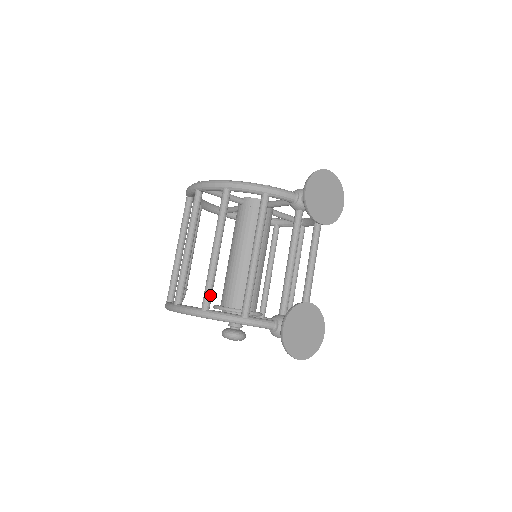
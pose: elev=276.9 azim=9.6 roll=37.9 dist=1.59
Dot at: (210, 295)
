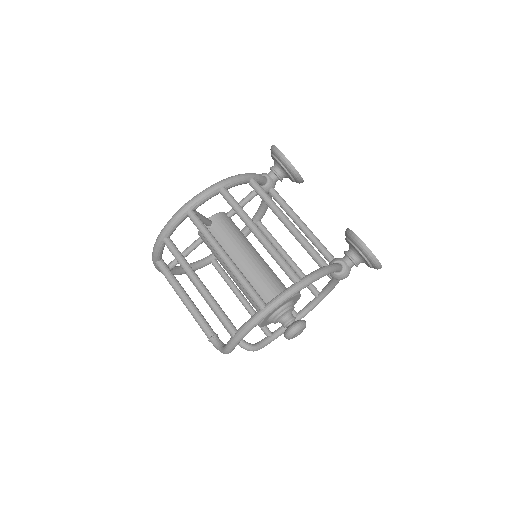
Dot at: occluded
